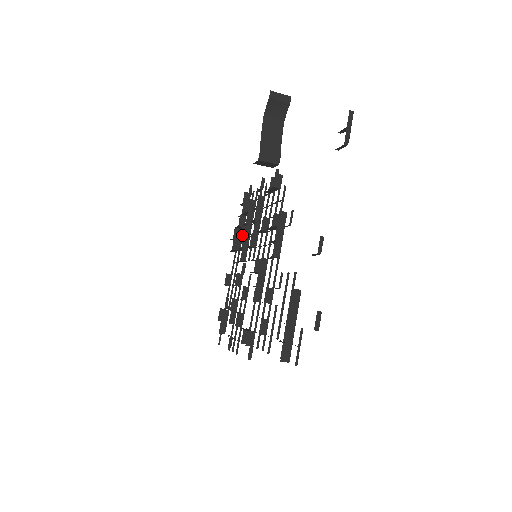
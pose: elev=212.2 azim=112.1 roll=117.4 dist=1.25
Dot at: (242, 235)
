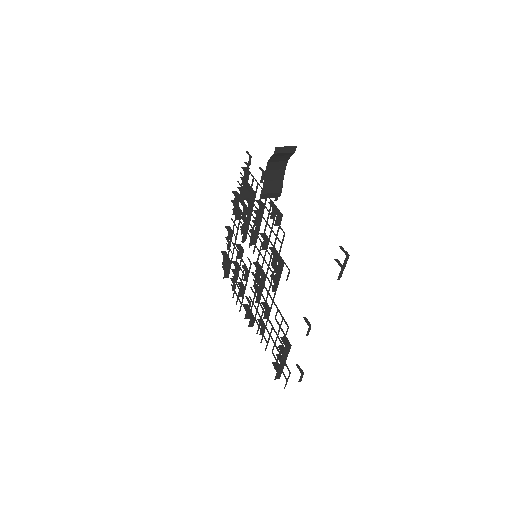
Dot at: (242, 215)
